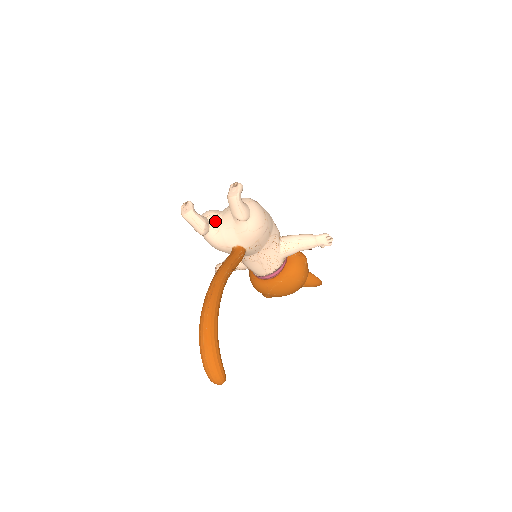
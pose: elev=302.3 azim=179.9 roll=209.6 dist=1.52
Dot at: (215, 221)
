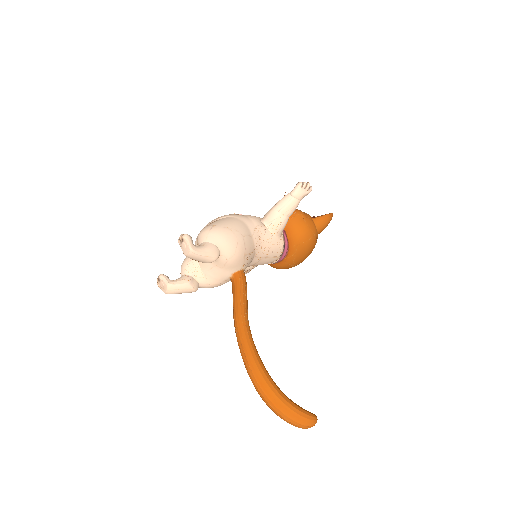
Dot at: (195, 270)
